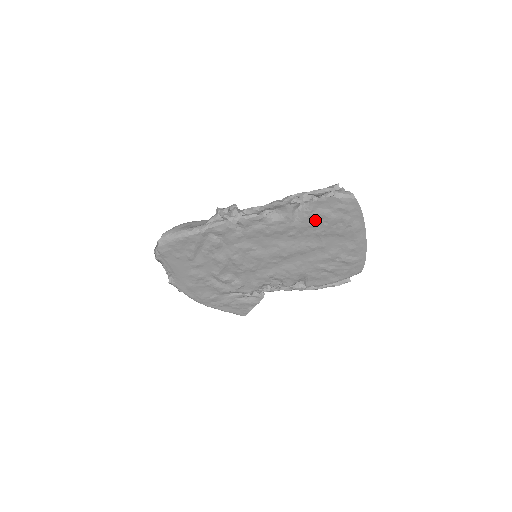
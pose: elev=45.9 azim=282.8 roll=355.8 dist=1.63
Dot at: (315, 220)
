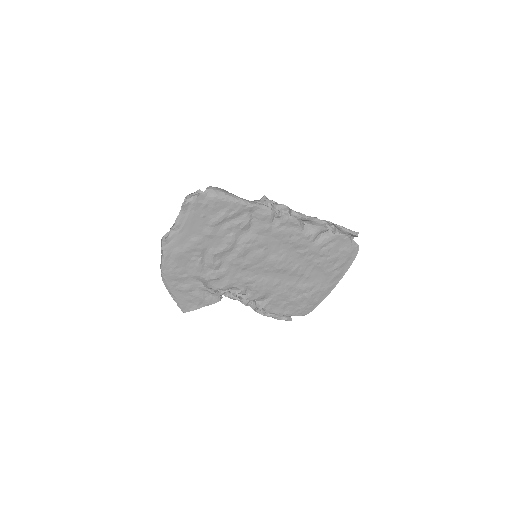
Dot at: (325, 250)
